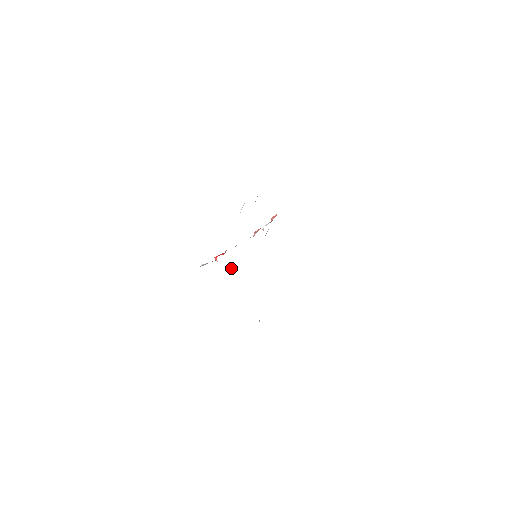
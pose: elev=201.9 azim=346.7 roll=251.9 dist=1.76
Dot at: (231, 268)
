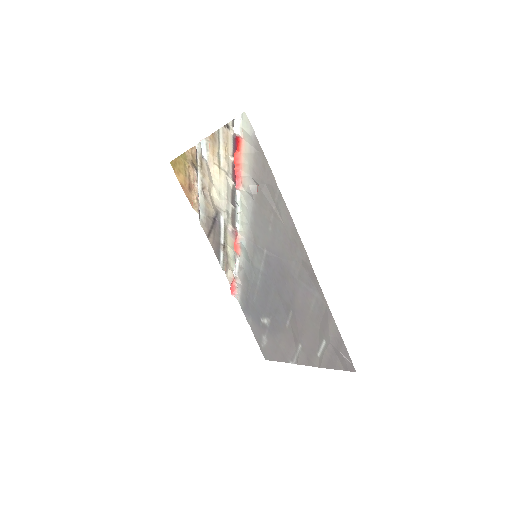
Dot at: (252, 185)
